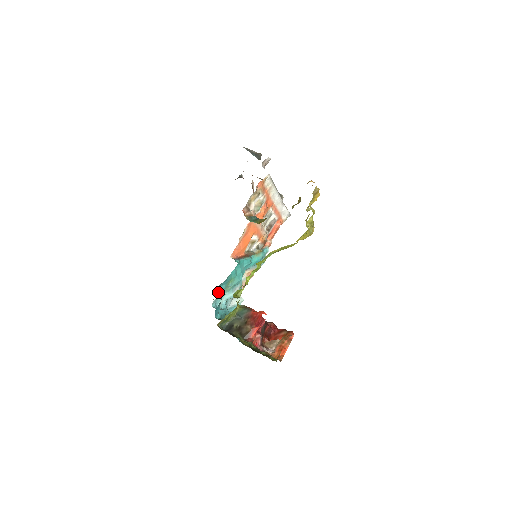
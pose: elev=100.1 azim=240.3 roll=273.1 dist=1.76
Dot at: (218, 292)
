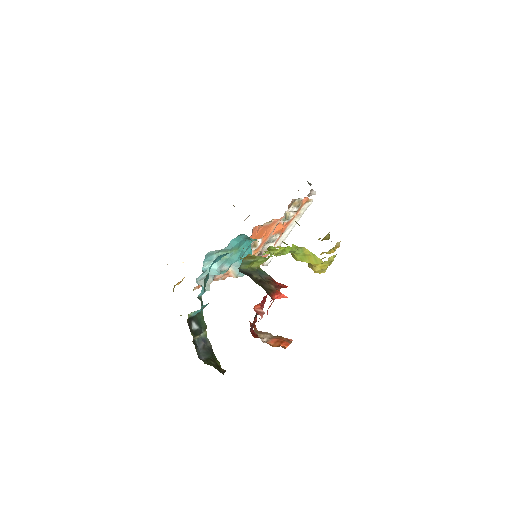
Dot at: (228, 244)
